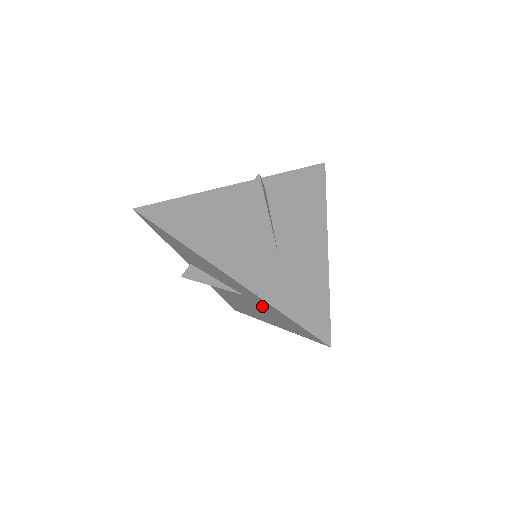
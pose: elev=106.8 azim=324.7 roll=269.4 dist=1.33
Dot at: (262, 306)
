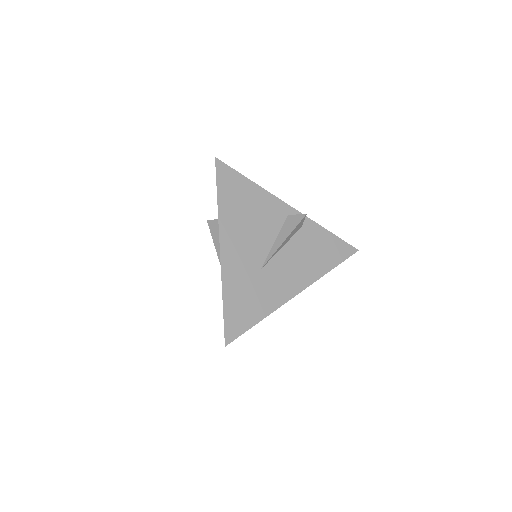
Dot at: occluded
